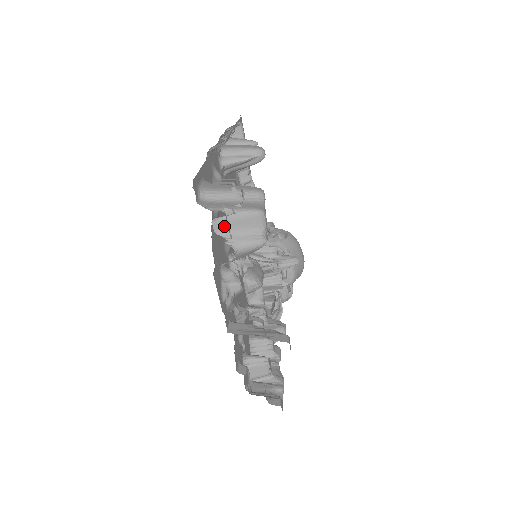
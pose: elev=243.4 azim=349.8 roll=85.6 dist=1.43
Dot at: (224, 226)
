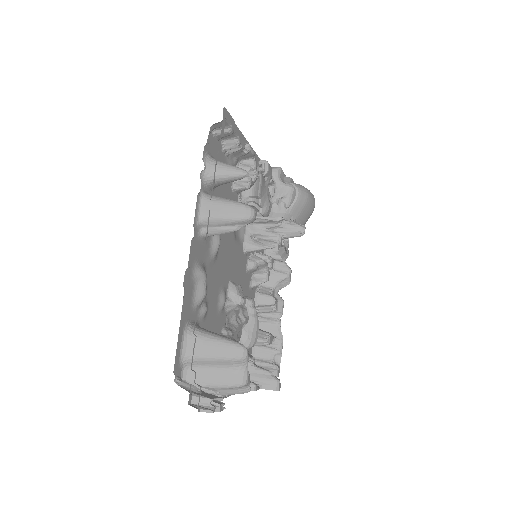
Dot at: occluded
